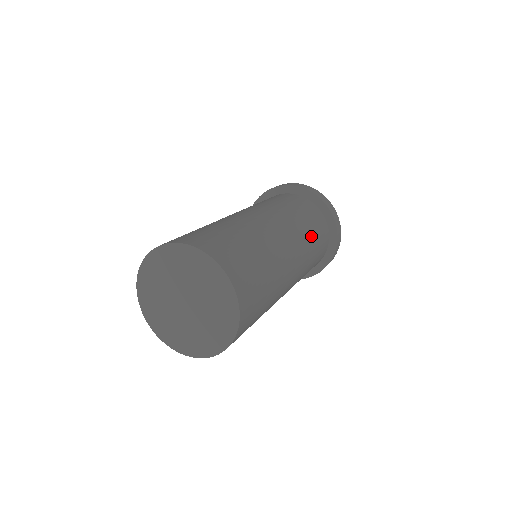
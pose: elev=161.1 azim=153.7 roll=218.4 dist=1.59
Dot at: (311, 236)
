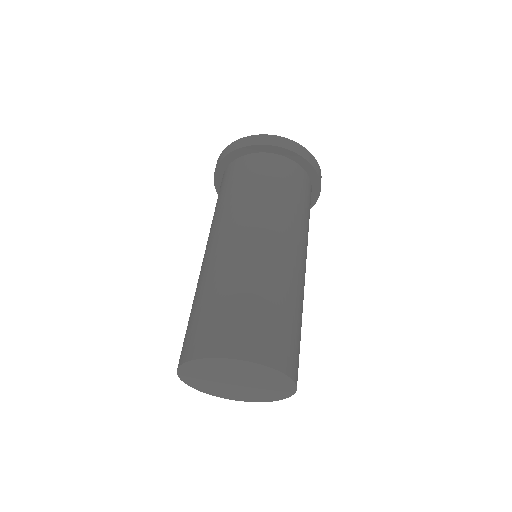
Dot at: (280, 197)
